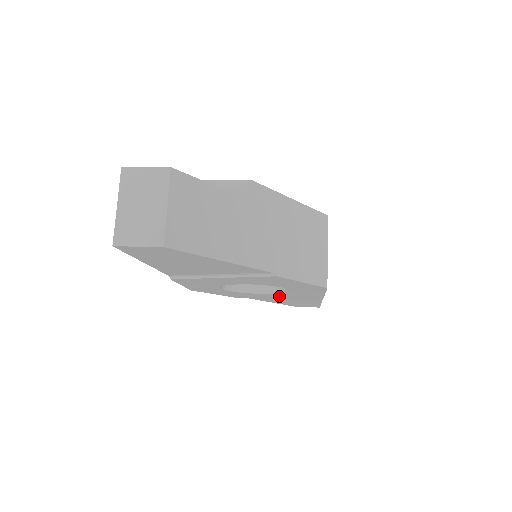
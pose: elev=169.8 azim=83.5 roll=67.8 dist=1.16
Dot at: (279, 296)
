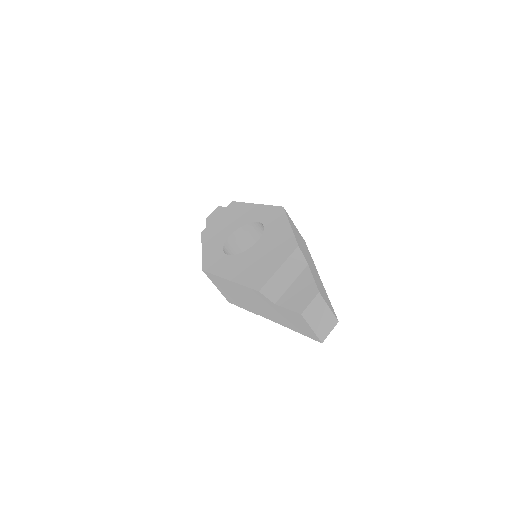
Dot at: occluded
